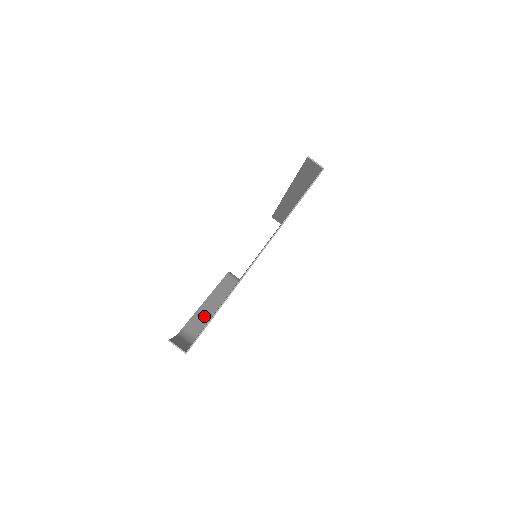
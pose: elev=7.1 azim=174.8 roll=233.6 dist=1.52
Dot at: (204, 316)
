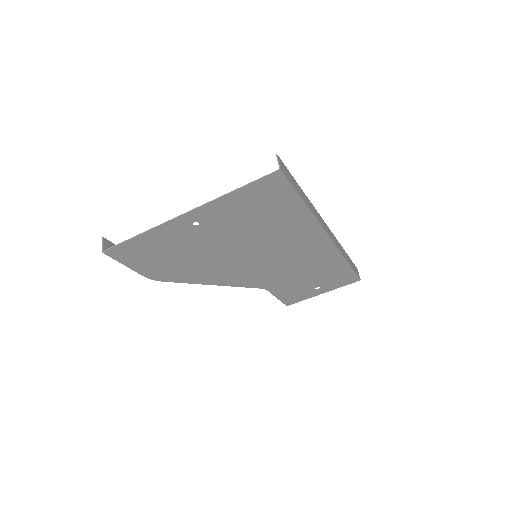
Dot at: occluded
